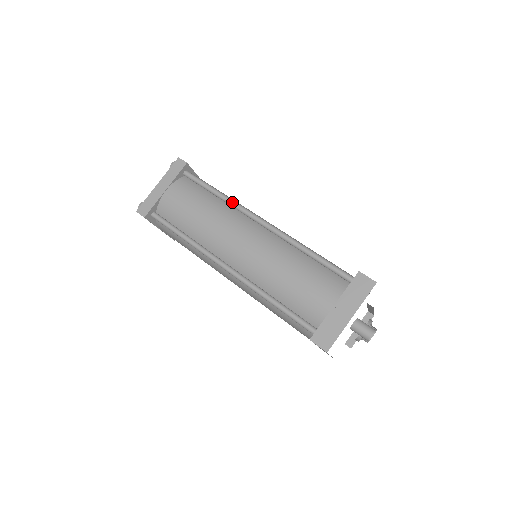
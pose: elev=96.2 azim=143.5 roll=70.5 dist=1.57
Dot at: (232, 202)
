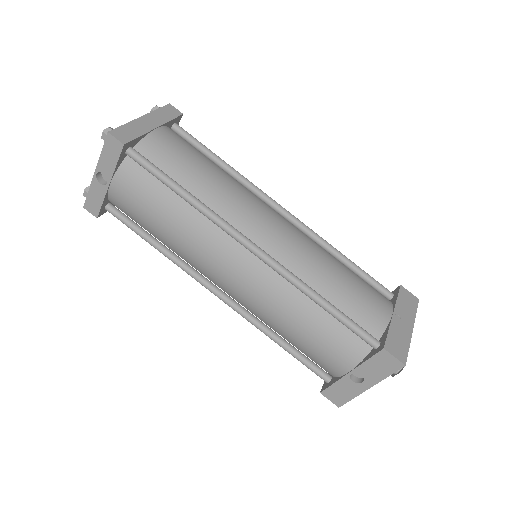
Dot at: (246, 178)
